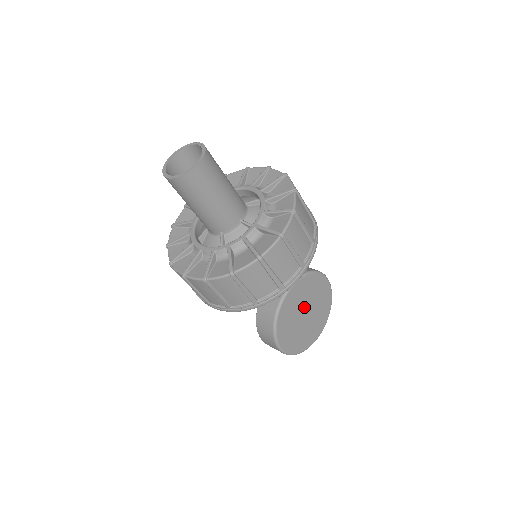
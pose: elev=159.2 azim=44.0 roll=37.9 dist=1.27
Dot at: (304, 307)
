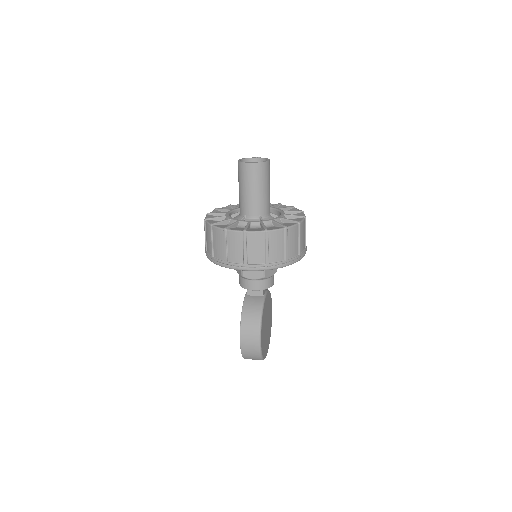
Dot at: (267, 317)
